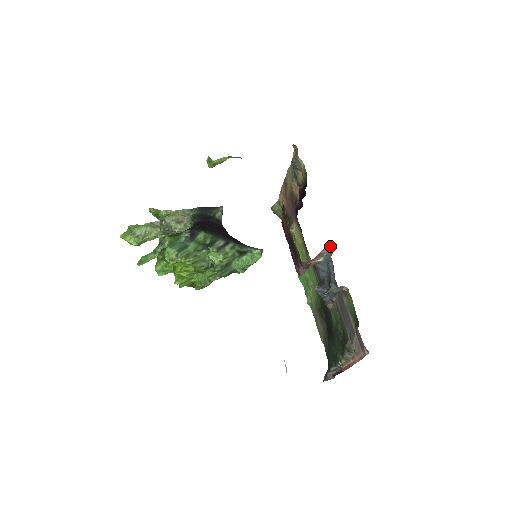
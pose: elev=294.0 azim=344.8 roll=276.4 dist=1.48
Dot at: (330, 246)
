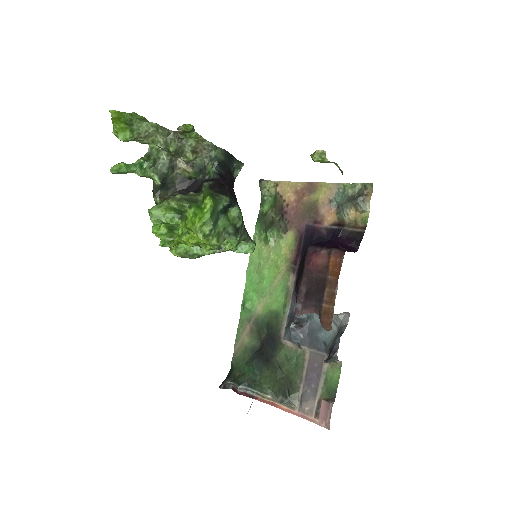
Dot at: (349, 315)
